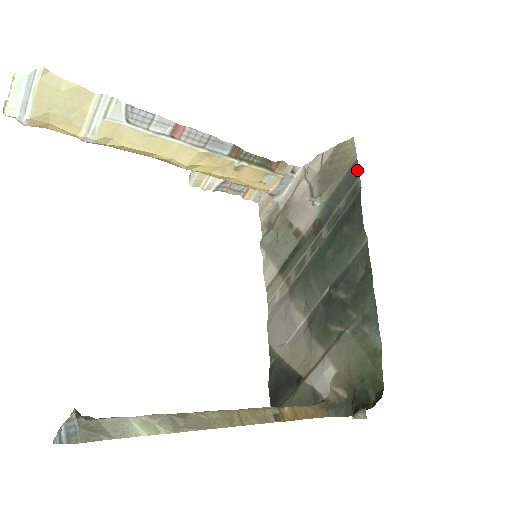
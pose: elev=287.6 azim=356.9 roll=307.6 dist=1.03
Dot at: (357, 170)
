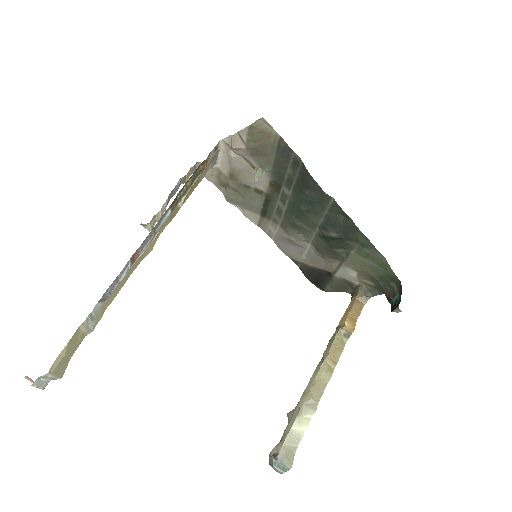
Dot at: (287, 146)
